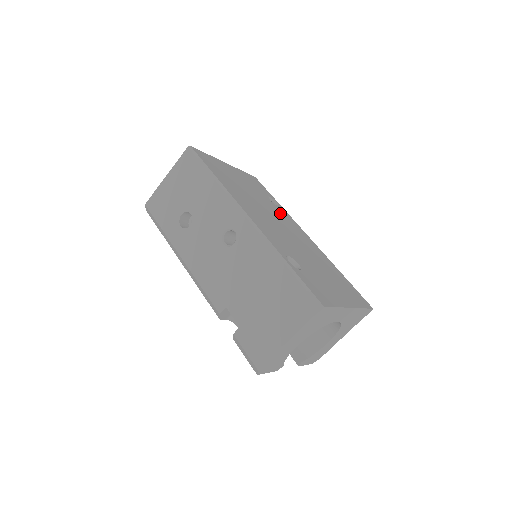
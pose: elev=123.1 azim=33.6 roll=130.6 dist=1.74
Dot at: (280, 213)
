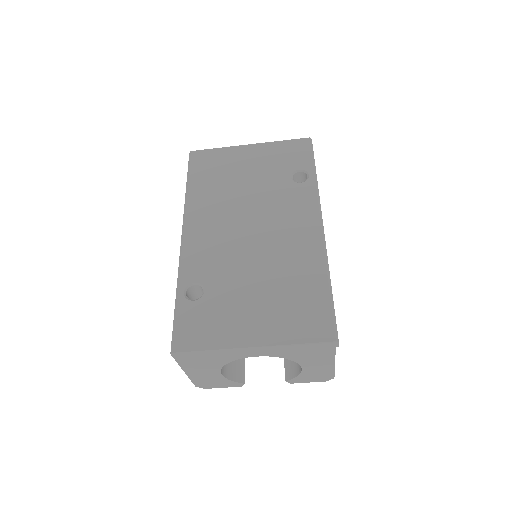
Dot at: (287, 198)
